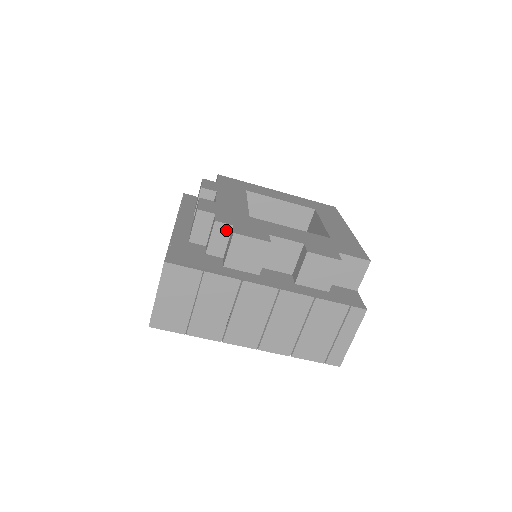
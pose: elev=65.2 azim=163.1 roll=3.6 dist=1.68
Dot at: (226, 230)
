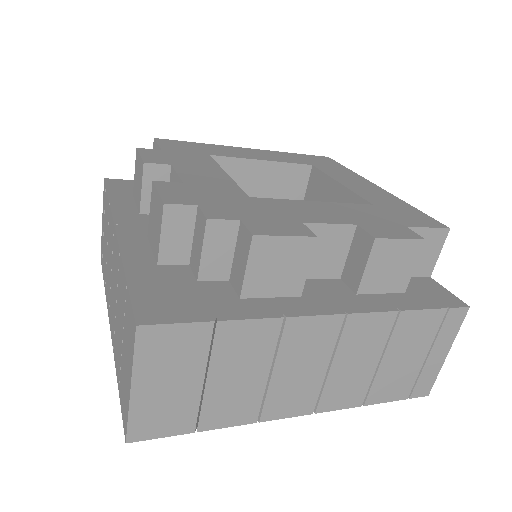
Dot at: (229, 231)
